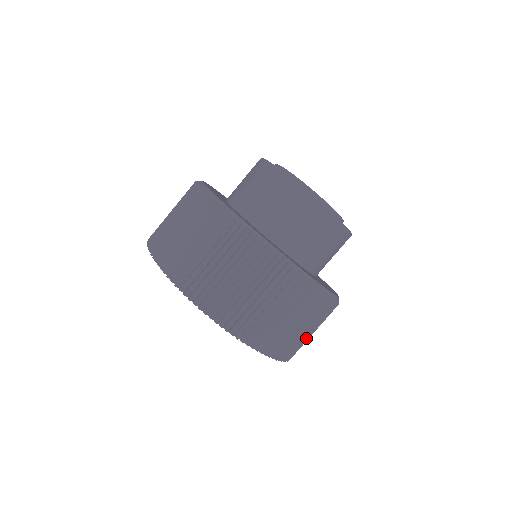
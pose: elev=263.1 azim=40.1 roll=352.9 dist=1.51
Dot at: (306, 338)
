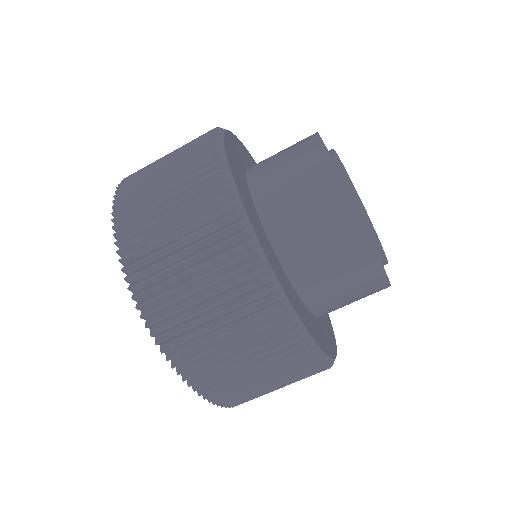
Dot at: (237, 372)
